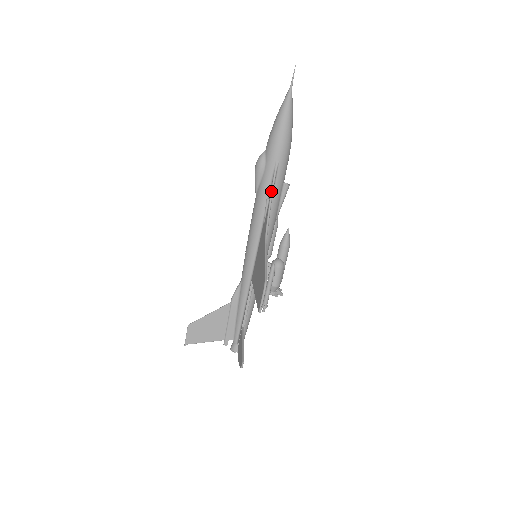
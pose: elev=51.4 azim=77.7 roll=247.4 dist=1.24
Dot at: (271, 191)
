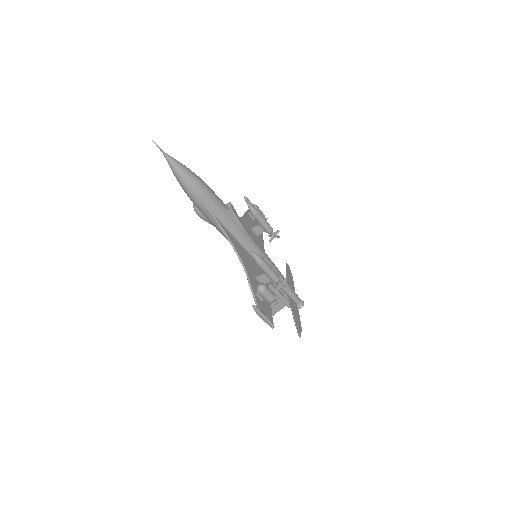
Dot at: occluded
